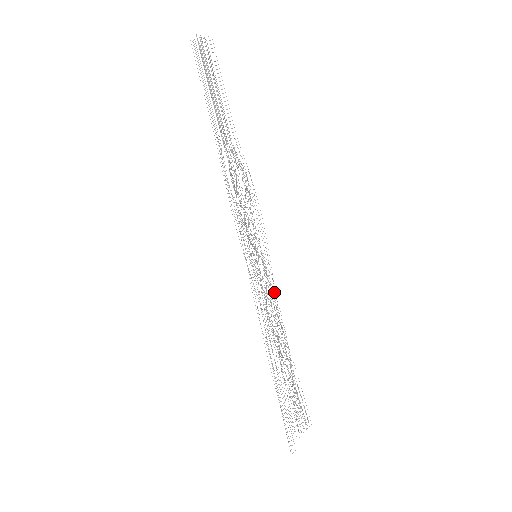
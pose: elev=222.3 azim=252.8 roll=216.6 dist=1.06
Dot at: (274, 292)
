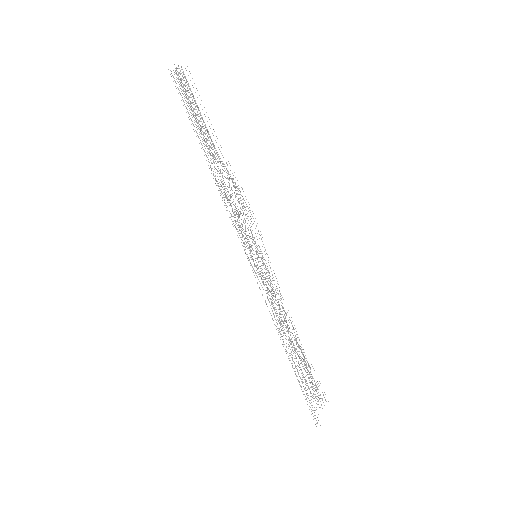
Dot at: (276, 286)
